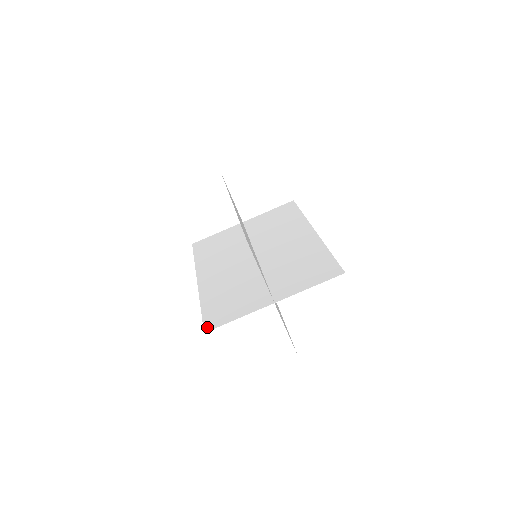
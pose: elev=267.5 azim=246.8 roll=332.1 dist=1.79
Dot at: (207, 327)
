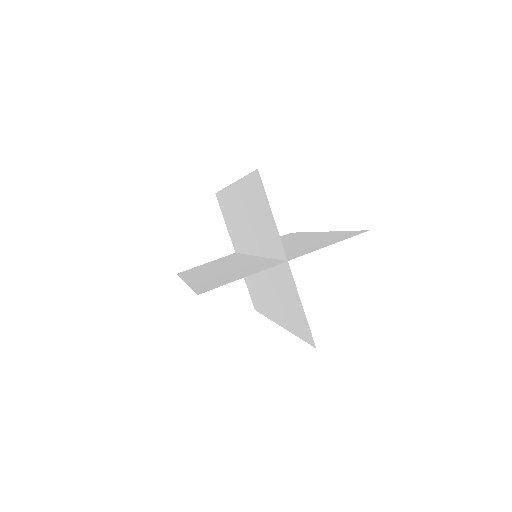
Dot at: (201, 291)
